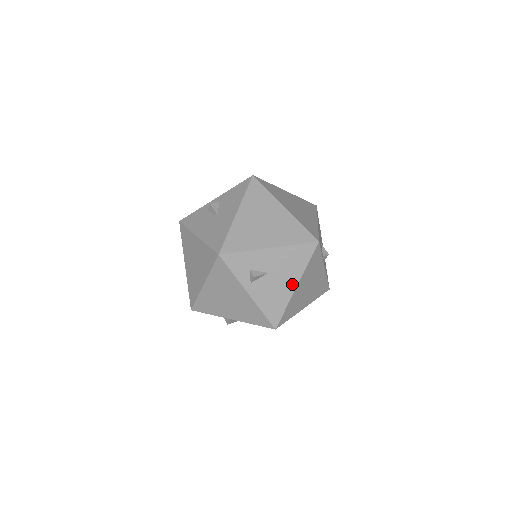
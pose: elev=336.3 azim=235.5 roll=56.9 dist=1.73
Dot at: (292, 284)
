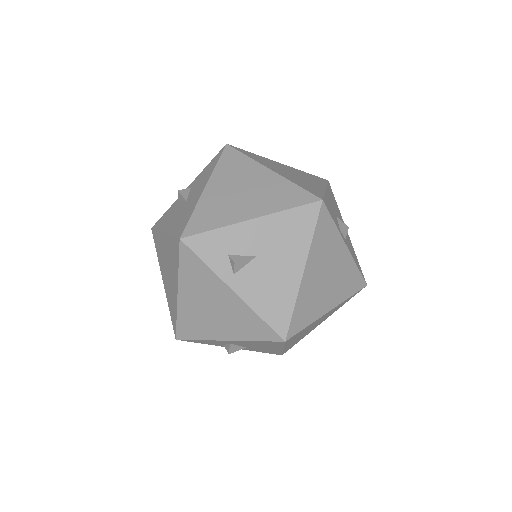
Dot at: (296, 268)
